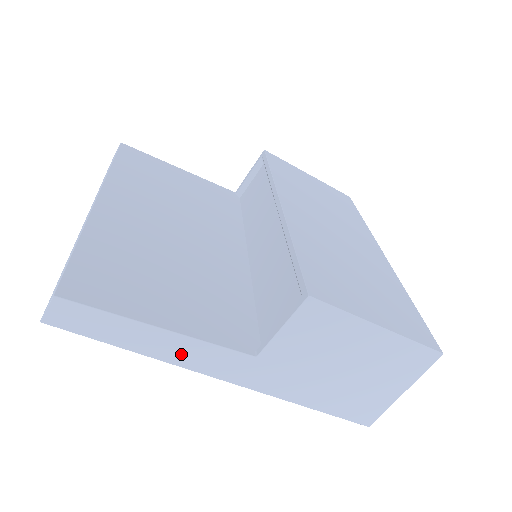
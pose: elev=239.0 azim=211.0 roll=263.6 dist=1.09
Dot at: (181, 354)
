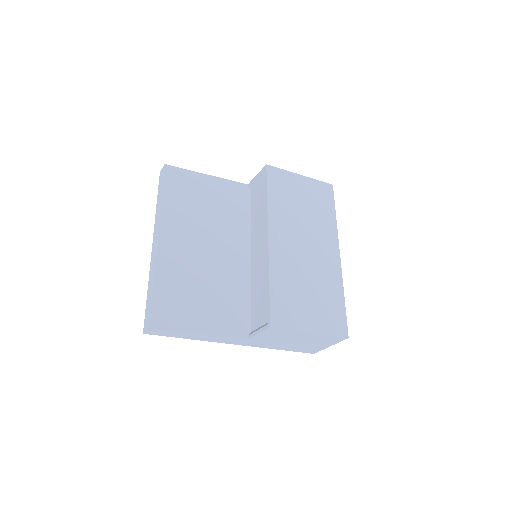
Dot at: (210, 339)
